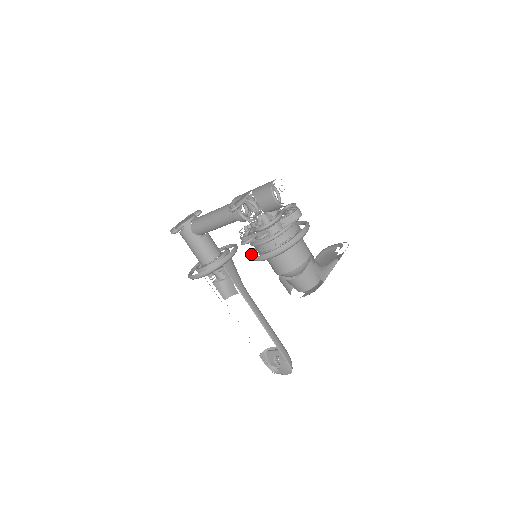
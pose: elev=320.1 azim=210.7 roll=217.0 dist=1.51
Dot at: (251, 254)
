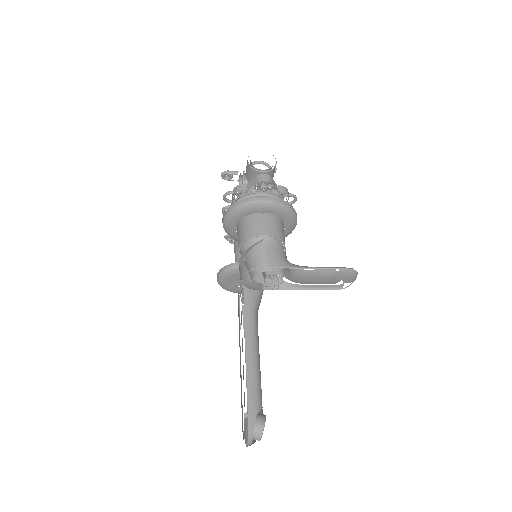
Dot at: occluded
